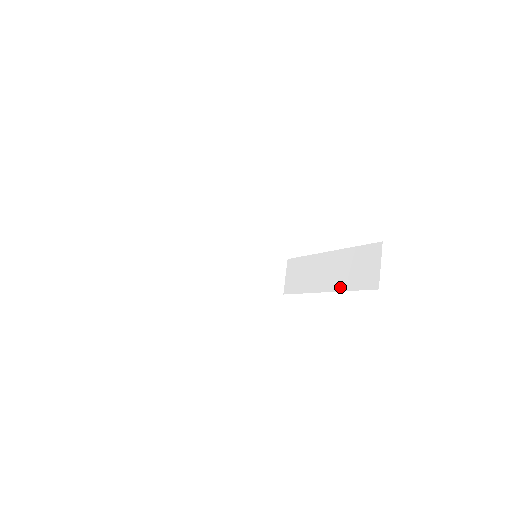
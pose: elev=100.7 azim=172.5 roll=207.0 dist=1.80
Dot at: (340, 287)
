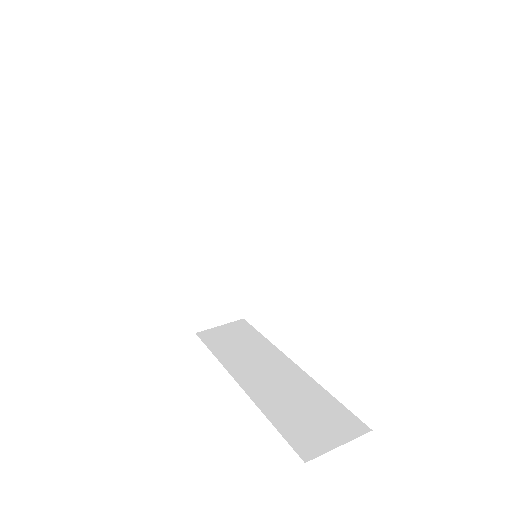
Dot at: (262, 402)
